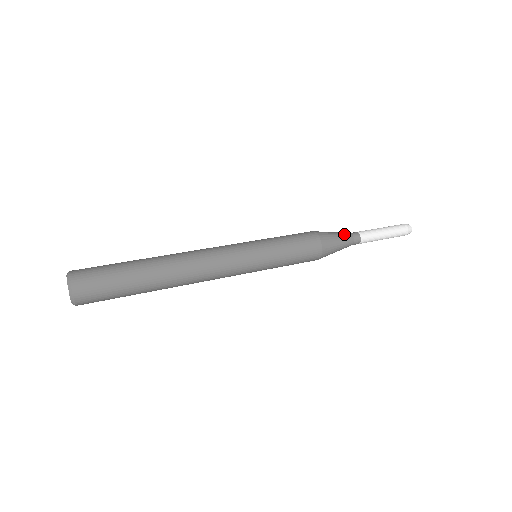
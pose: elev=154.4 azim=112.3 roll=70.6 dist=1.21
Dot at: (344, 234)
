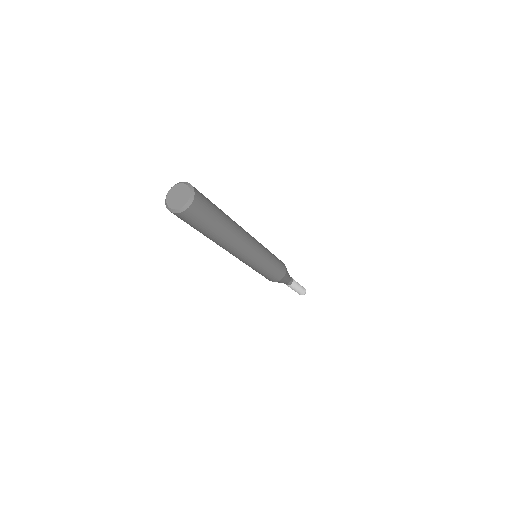
Dot at: occluded
